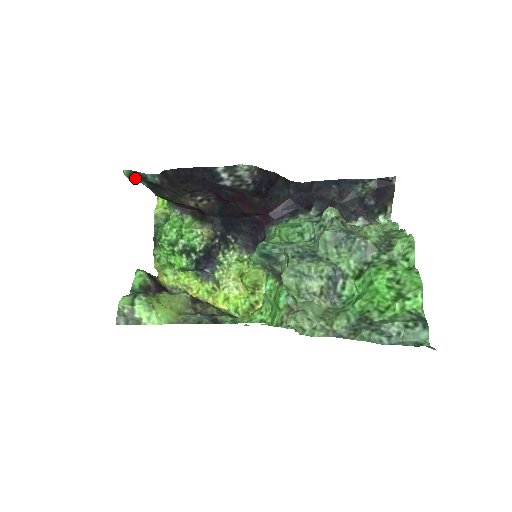
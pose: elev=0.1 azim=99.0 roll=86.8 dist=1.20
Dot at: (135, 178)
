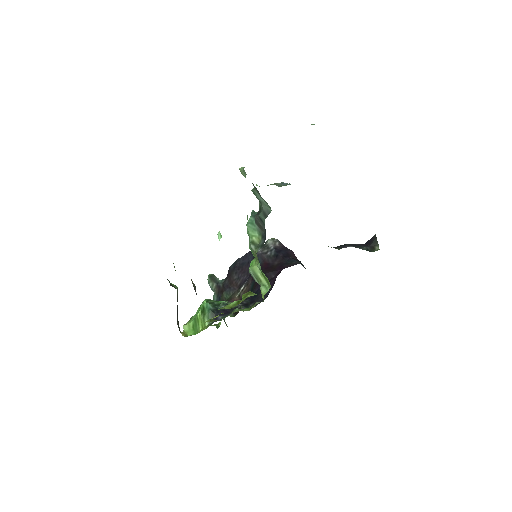
Dot at: (212, 280)
